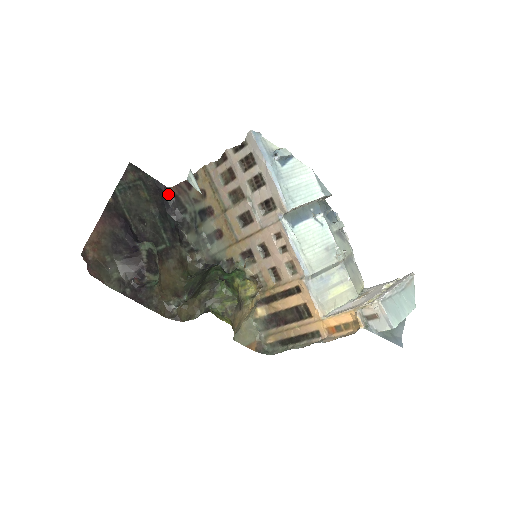
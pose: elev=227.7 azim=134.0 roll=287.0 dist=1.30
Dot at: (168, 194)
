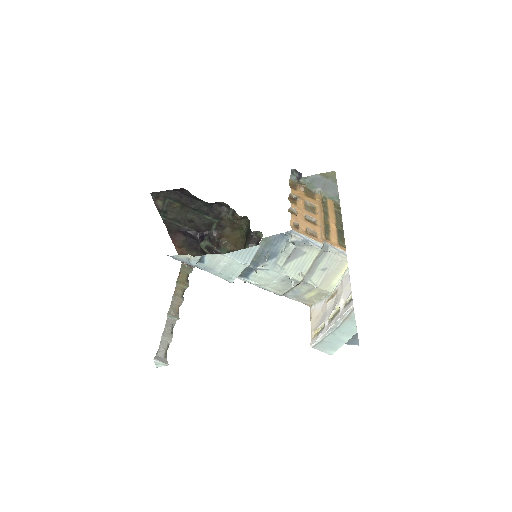
Dot at: (188, 191)
